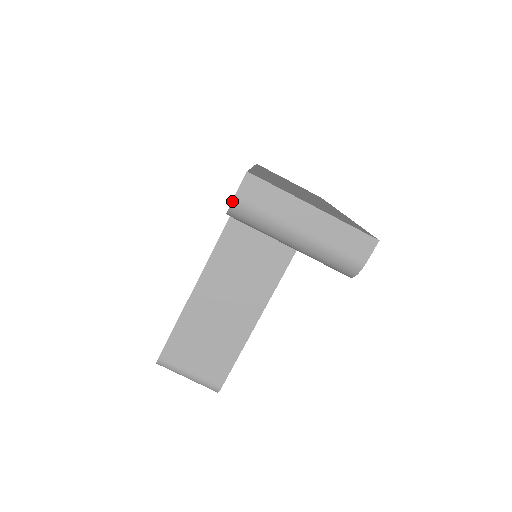
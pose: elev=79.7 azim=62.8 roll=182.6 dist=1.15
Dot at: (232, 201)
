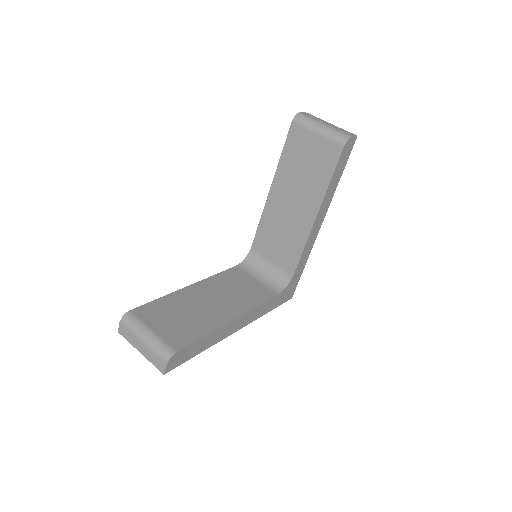
Dot at: (298, 113)
